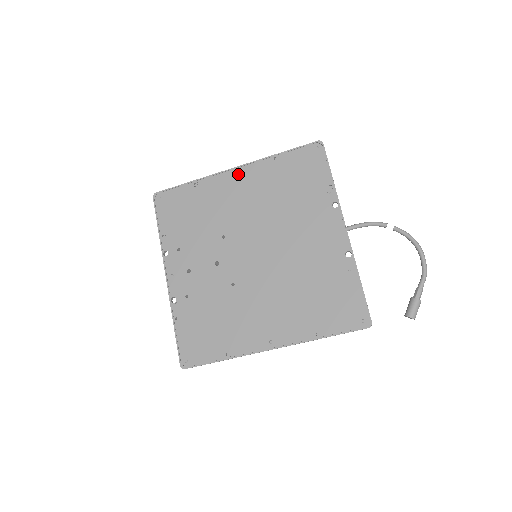
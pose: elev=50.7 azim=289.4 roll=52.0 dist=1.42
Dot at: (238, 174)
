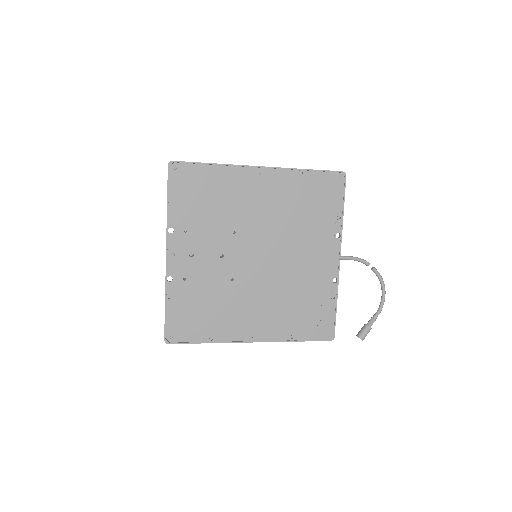
Dot at: (264, 175)
